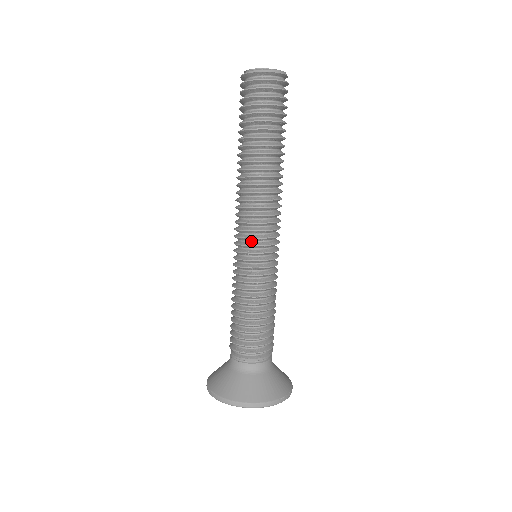
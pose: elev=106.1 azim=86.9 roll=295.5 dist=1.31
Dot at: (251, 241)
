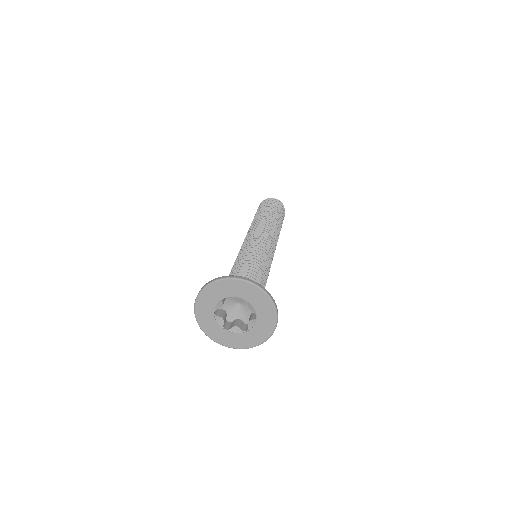
Dot at: occluded
